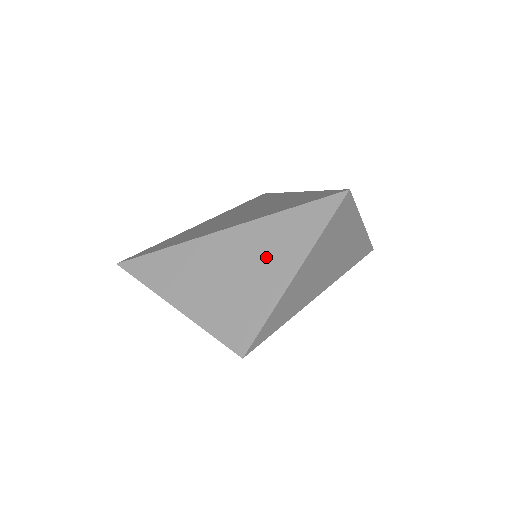
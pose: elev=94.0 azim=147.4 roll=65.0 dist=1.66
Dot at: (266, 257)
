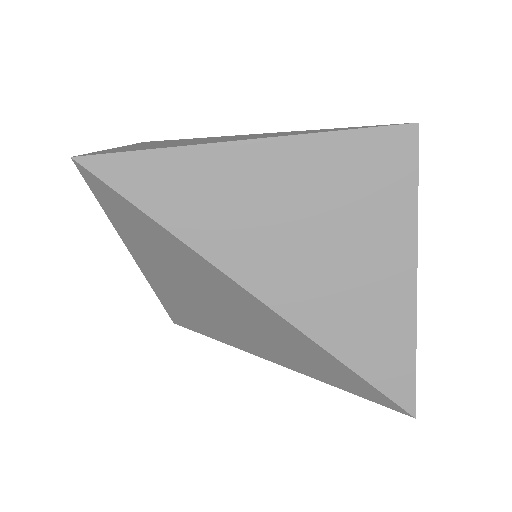
Dot at: (241, 137)
